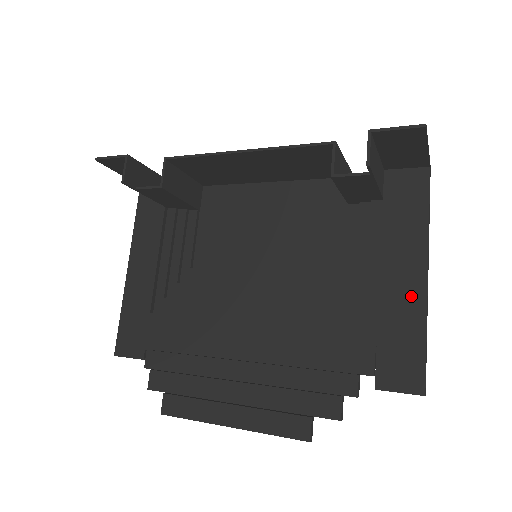
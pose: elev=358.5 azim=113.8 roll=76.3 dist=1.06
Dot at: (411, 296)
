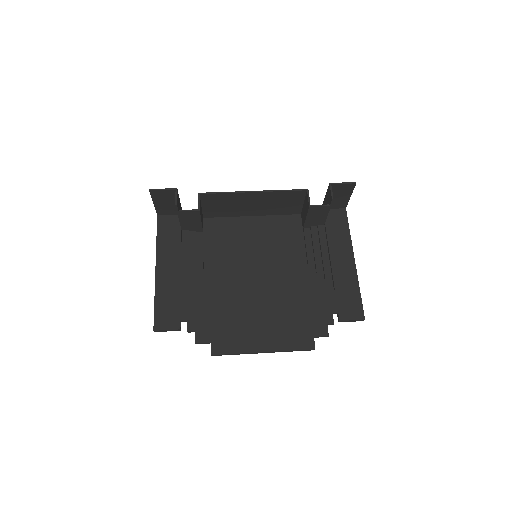
Dot at: (349, 271)
